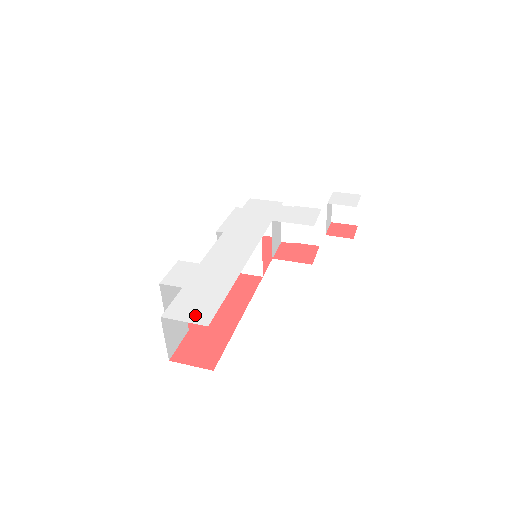
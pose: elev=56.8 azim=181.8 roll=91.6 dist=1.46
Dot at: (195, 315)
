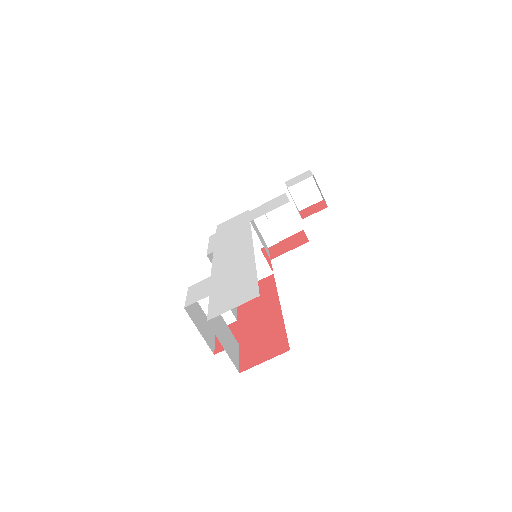
Dot at: (239, 299)
